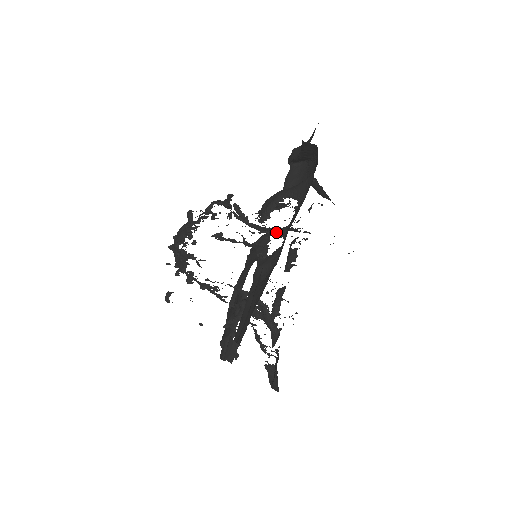
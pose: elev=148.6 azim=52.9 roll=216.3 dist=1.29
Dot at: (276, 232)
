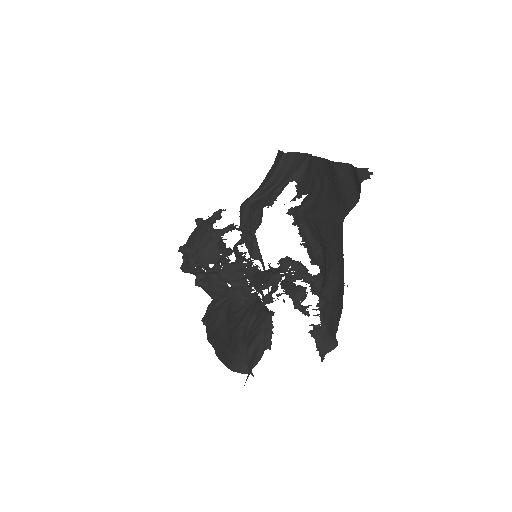
Dot at: (249, 258)
